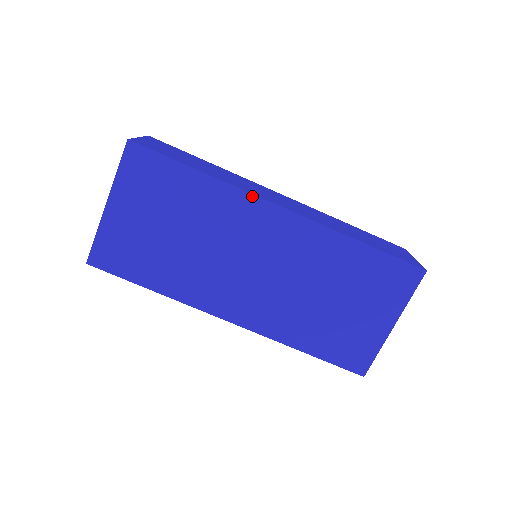
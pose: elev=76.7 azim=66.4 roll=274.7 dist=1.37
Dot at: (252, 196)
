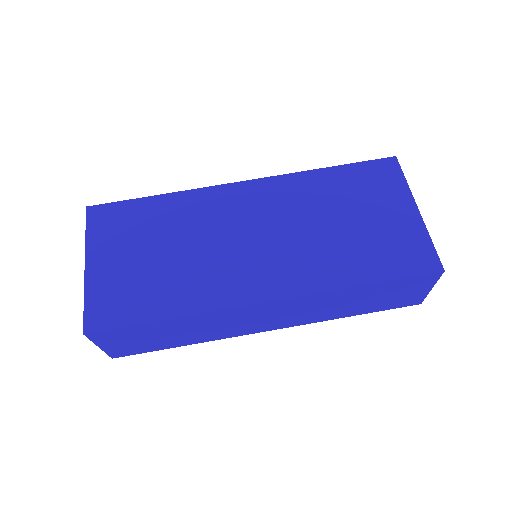
Dot at: (213, 188)
